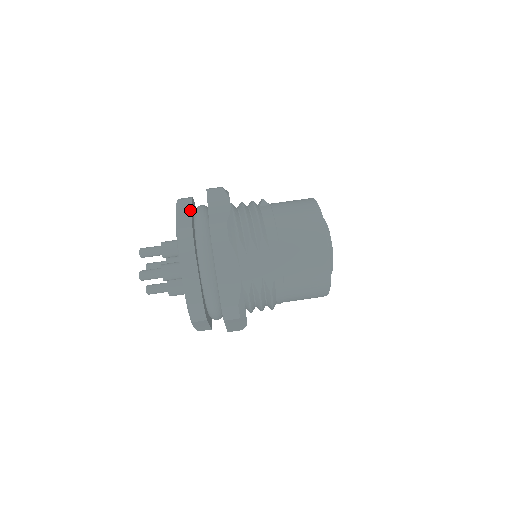
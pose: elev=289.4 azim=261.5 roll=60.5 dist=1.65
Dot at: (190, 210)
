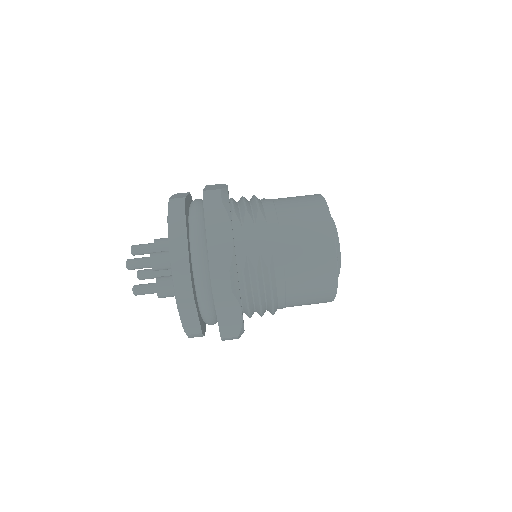
Dot at: (186, 194)
